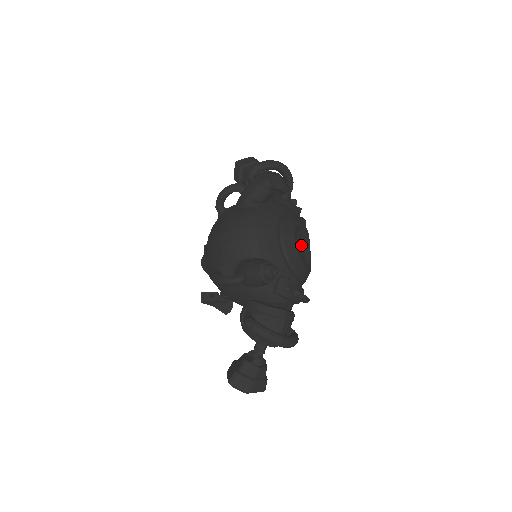
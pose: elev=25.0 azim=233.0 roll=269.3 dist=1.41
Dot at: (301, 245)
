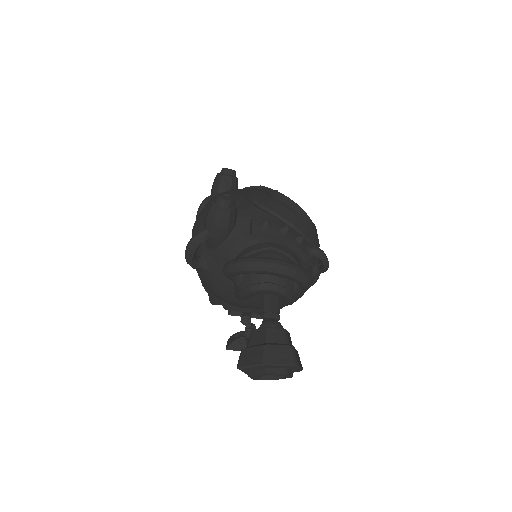
Dot at: occluded
